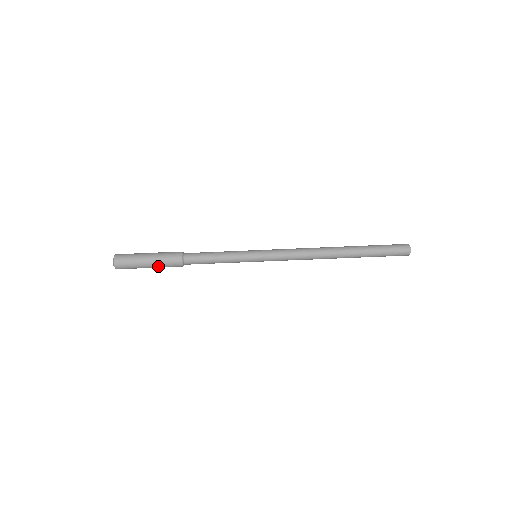
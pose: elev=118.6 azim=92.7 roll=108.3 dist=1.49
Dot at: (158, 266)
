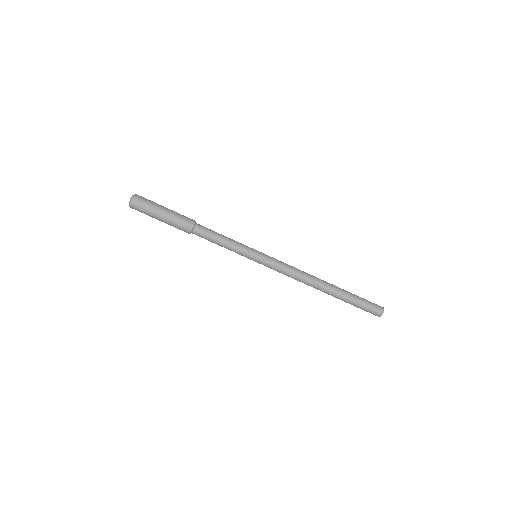
Dot at: (169, 222)
